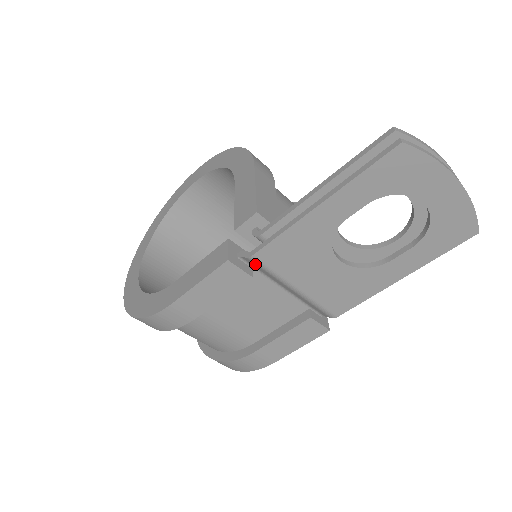
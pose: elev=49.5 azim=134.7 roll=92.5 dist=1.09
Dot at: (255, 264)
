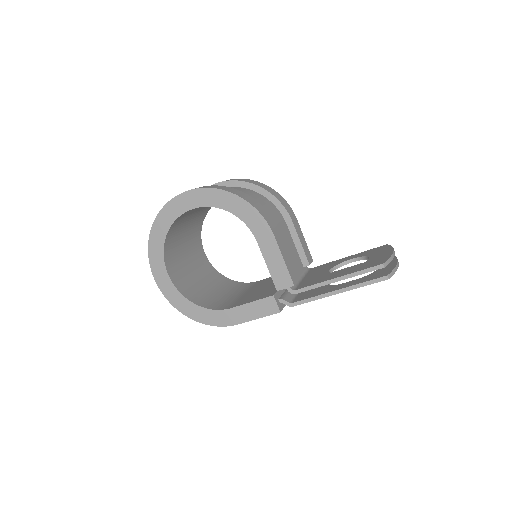
Dot at: occluded
